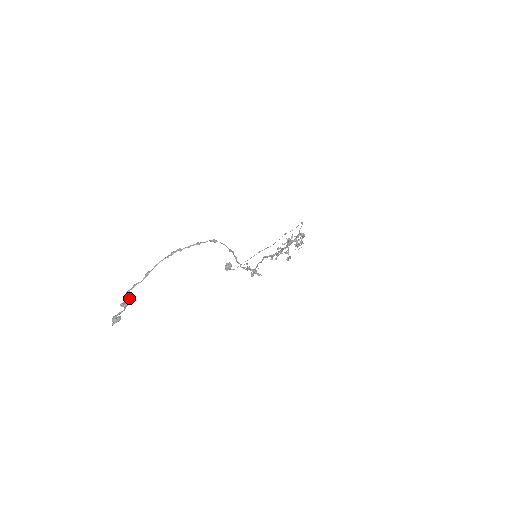
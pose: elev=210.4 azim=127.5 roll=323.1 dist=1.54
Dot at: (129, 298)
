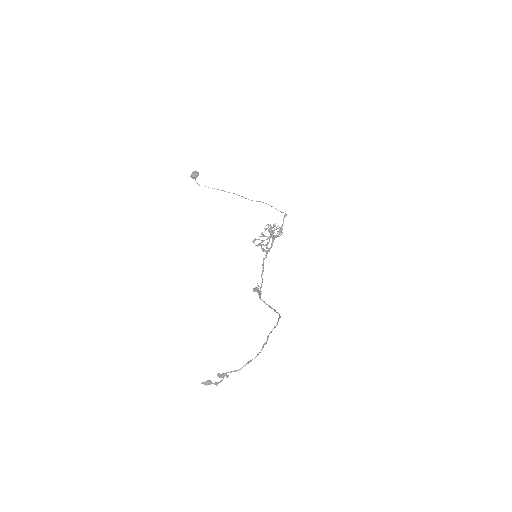
Dot at: (228, 376)
